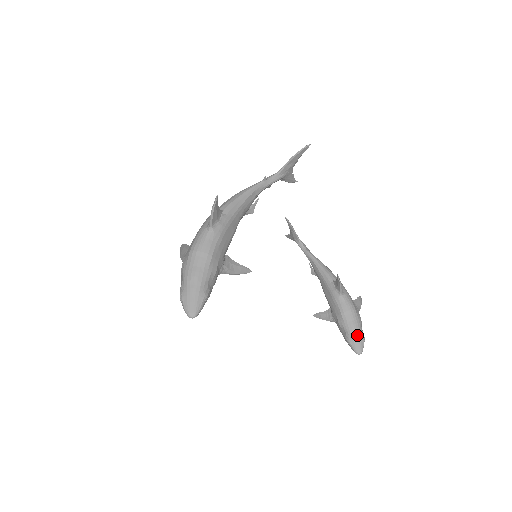
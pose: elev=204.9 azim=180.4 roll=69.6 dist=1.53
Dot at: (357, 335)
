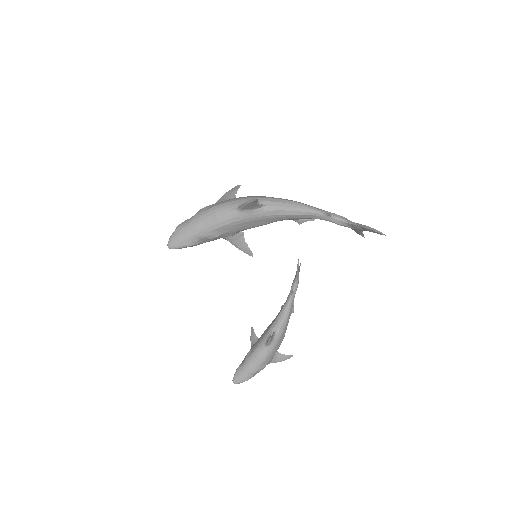
Dot at: (245, 374)
